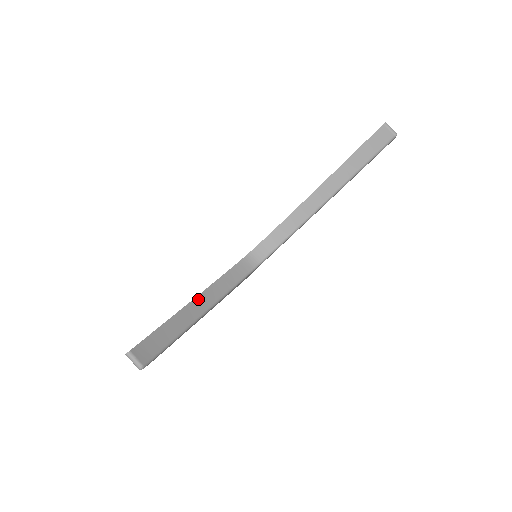
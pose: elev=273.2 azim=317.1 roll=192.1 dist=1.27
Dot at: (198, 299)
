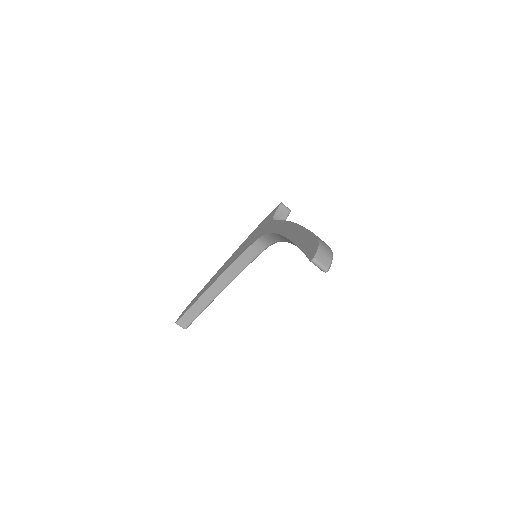
Dot at: (218, 281)
